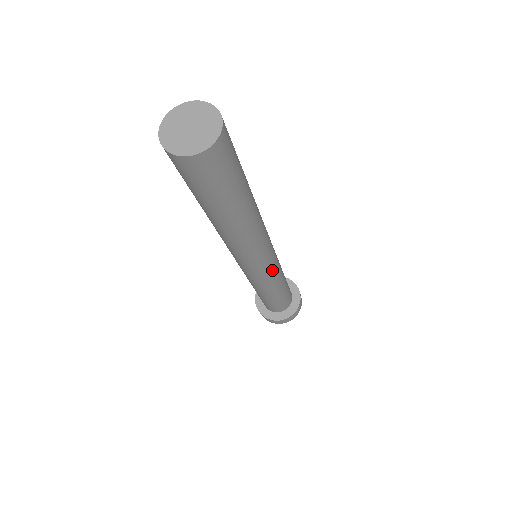
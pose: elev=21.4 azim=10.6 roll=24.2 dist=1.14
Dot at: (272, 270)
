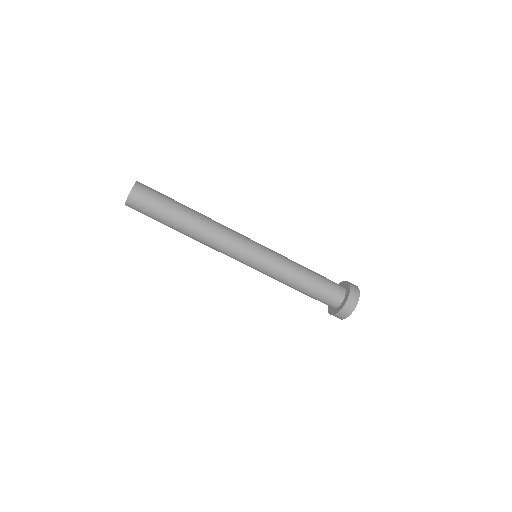
Dot at: (265, 260)
